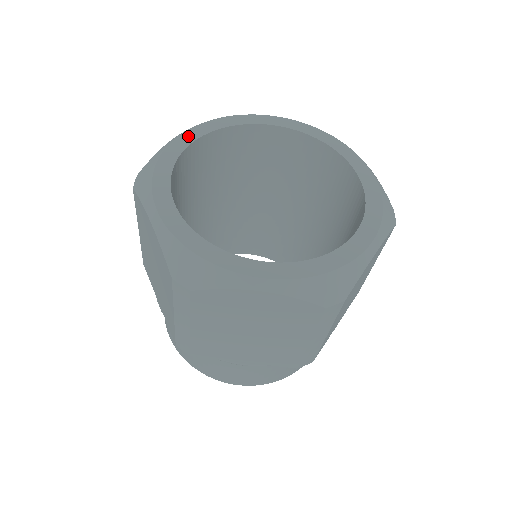
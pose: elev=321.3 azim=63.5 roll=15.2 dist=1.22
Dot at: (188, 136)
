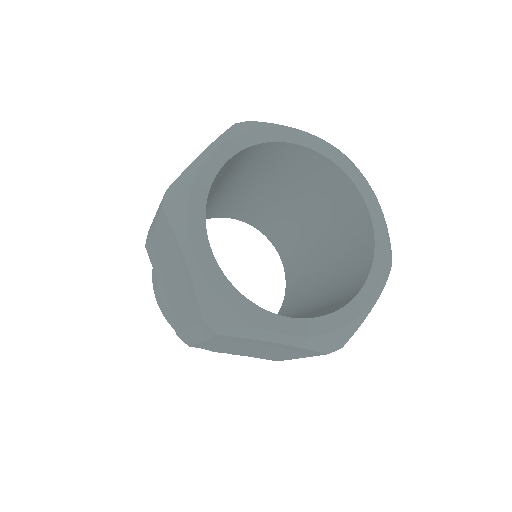
Dot at: (221, 154)
